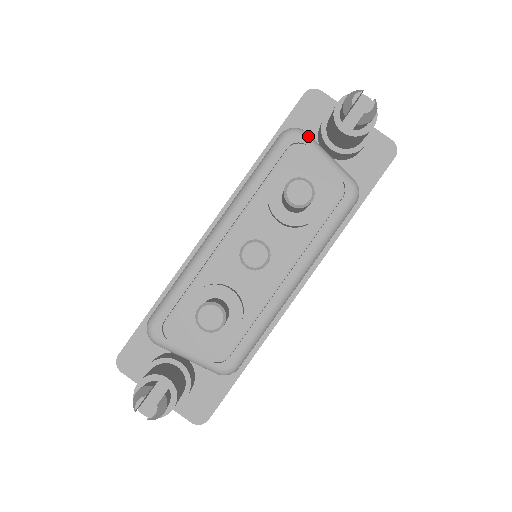
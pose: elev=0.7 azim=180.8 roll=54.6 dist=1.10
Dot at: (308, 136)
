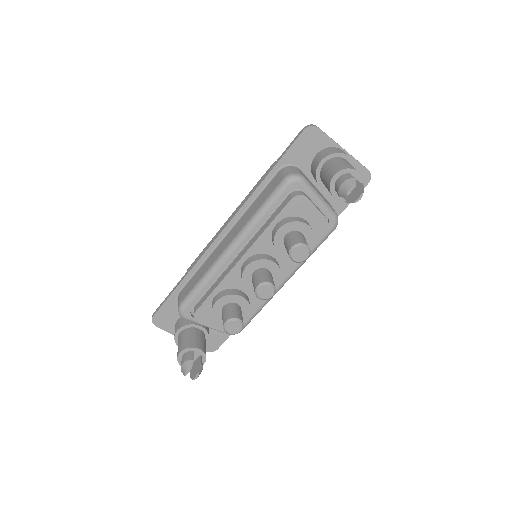
Dot at: (306, 183)
